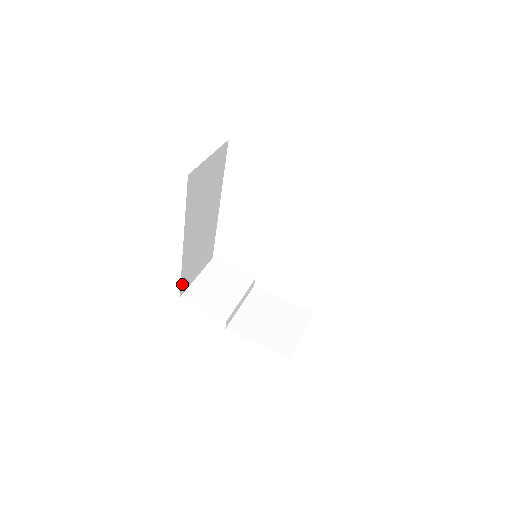
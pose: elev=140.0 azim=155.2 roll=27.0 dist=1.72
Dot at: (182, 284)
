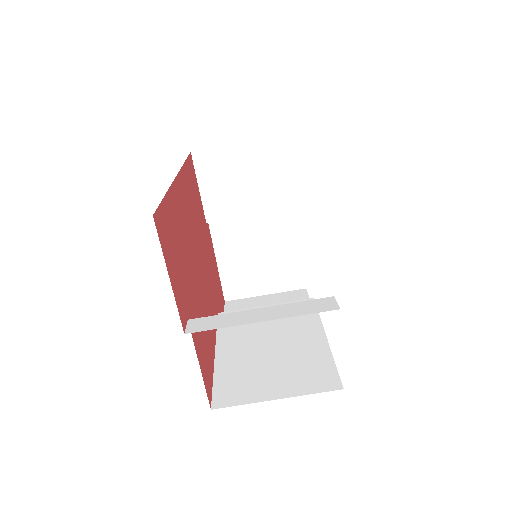
Dot at: occluded
